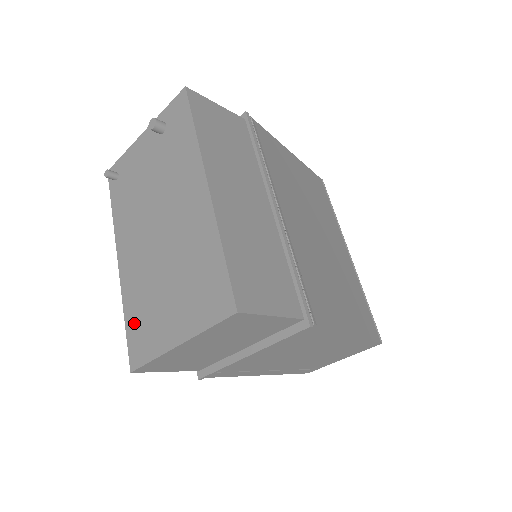
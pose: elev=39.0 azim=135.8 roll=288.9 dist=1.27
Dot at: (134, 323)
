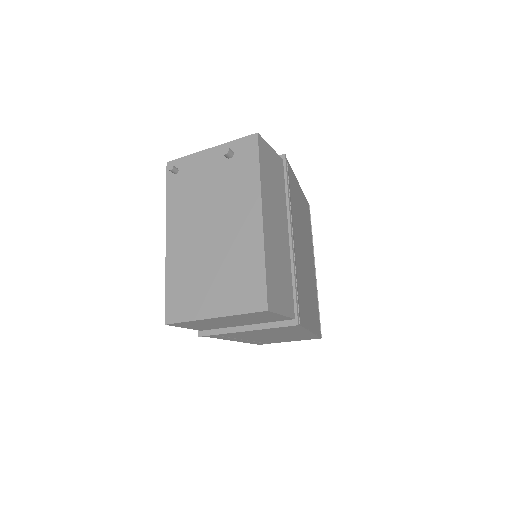
Dot at: (175, 290)
